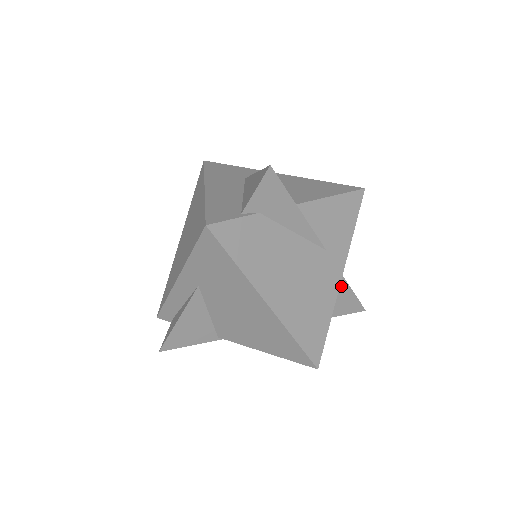
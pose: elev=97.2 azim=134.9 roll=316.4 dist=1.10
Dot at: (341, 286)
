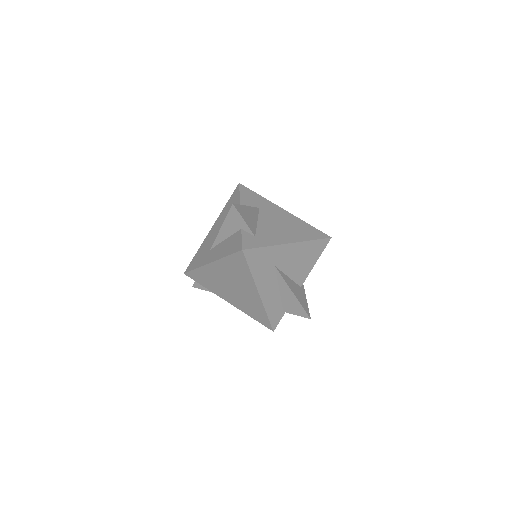
Dot at: occluded
